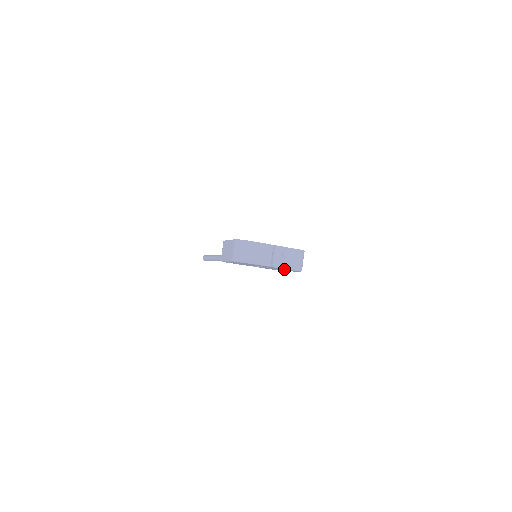
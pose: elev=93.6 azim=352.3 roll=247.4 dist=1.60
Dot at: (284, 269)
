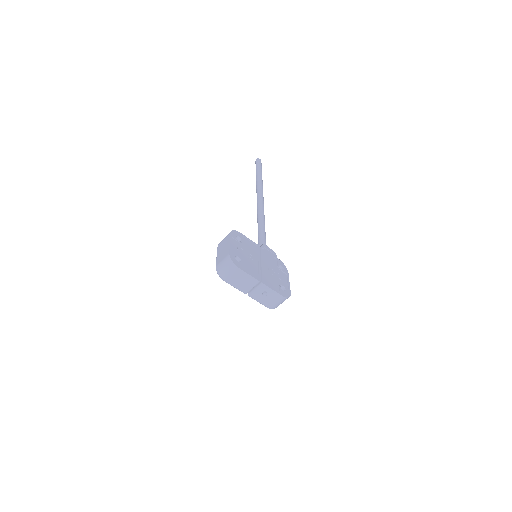
Dot at: occluded
